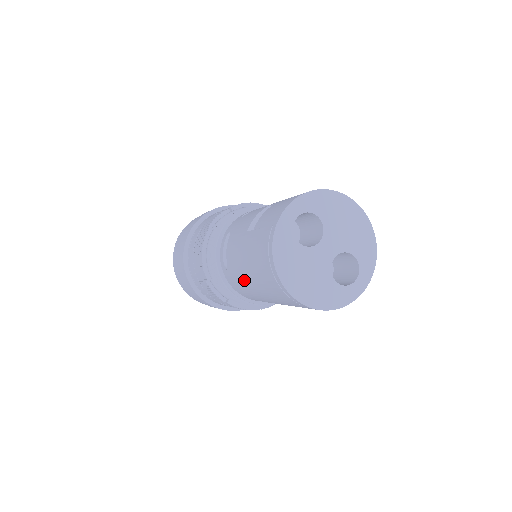
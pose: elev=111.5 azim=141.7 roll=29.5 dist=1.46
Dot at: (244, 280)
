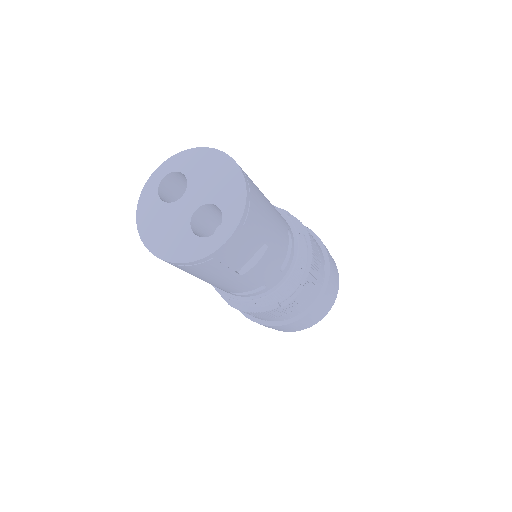
Dot at: occluded
